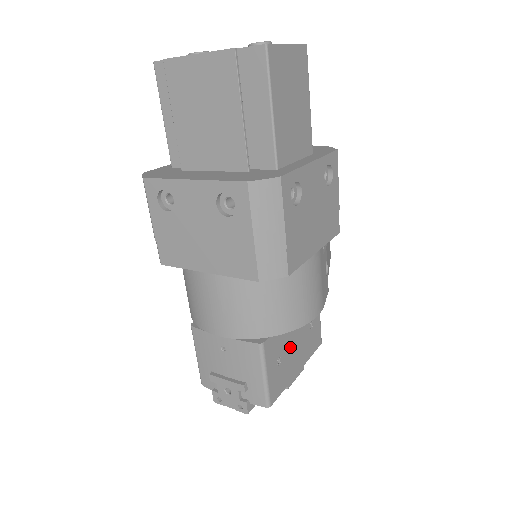
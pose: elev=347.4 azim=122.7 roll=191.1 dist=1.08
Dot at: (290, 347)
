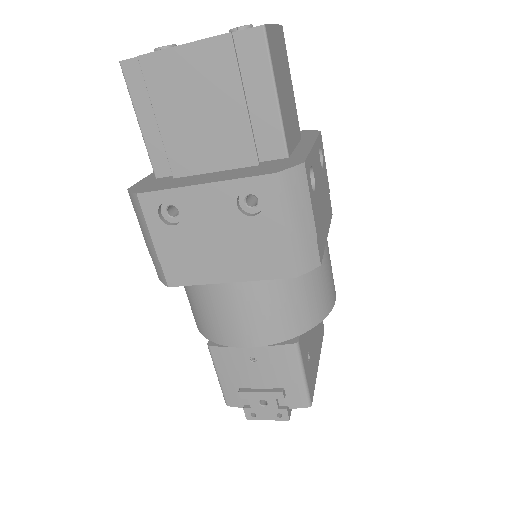
Dot at: (311, 340)
